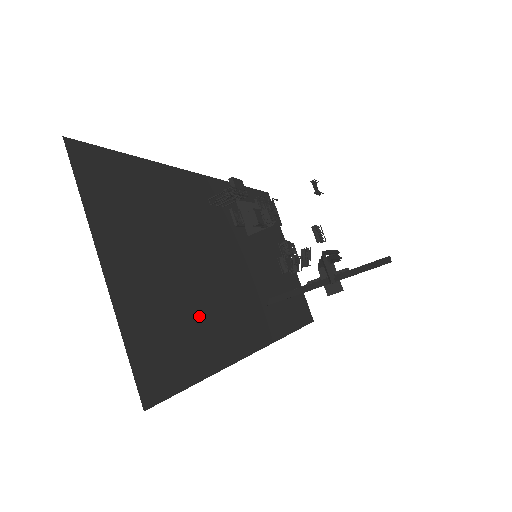
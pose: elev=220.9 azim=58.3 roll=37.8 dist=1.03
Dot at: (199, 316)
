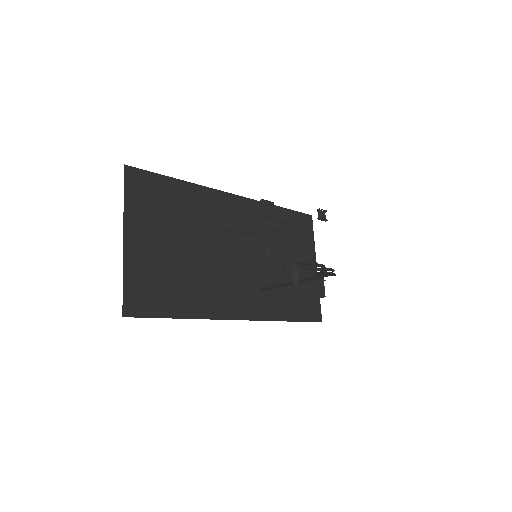
Dot at: (189, 282)
